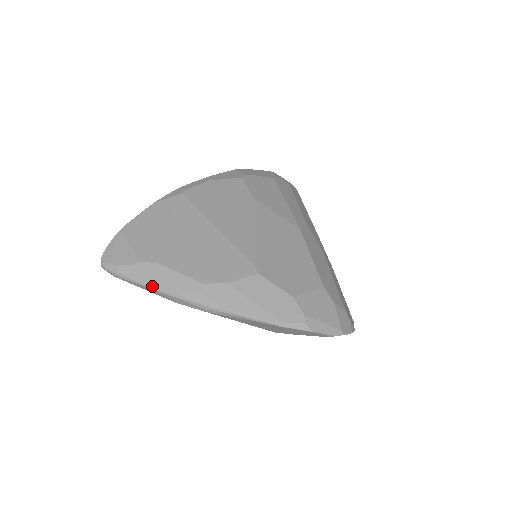
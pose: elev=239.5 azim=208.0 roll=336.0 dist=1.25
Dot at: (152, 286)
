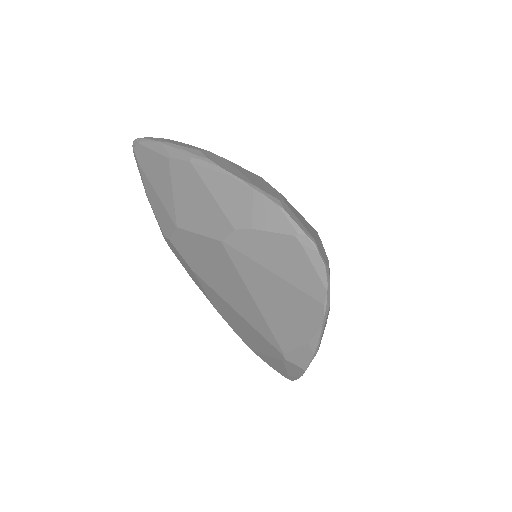
Dot at: (162, 141)
